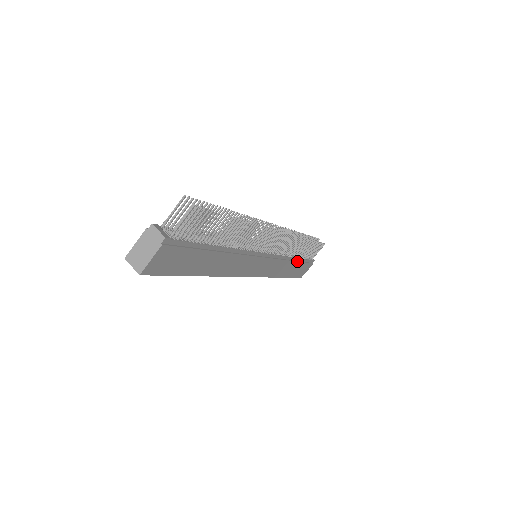
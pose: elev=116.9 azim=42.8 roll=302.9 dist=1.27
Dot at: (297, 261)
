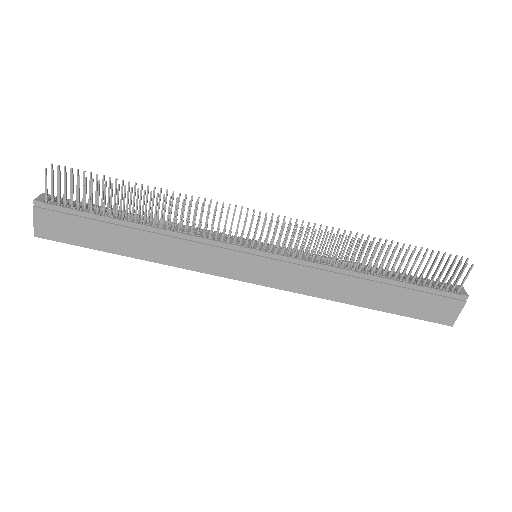
Dot at: (384, 283)
